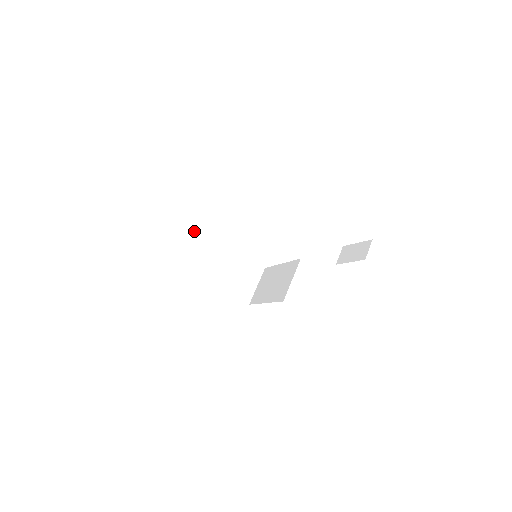
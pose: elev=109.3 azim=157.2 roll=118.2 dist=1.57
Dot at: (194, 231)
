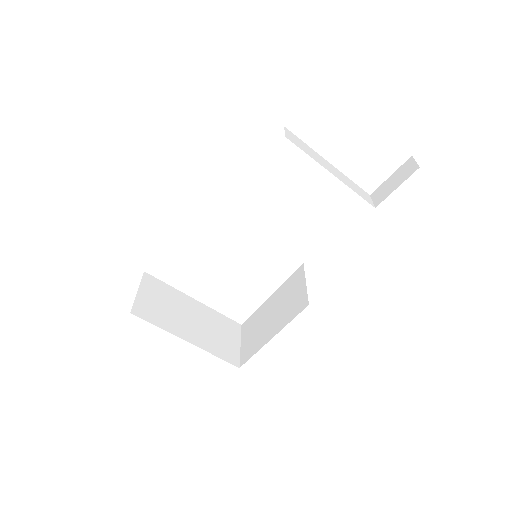
Dot at: (146, 276)
